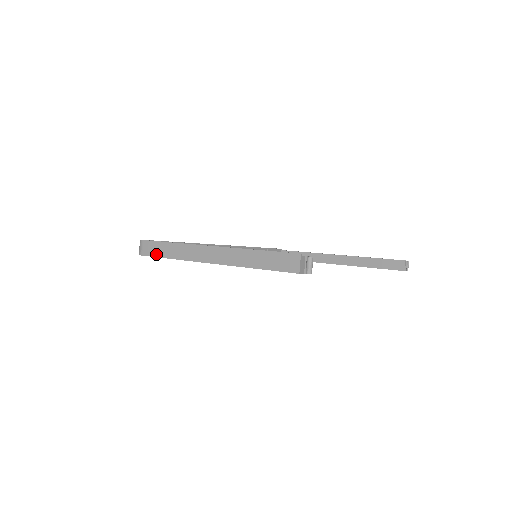
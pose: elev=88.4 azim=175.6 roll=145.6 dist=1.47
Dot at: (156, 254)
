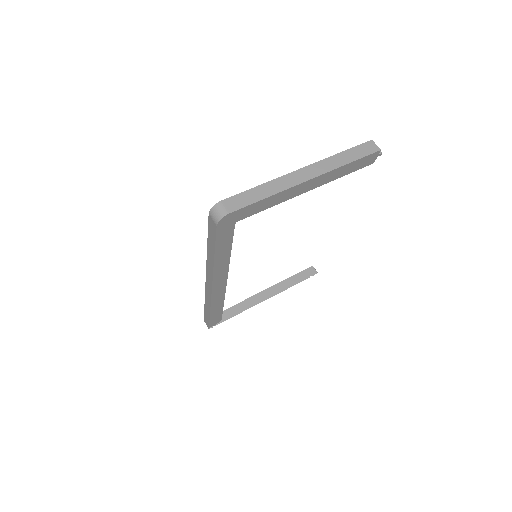
Dot at: (247, 202)
